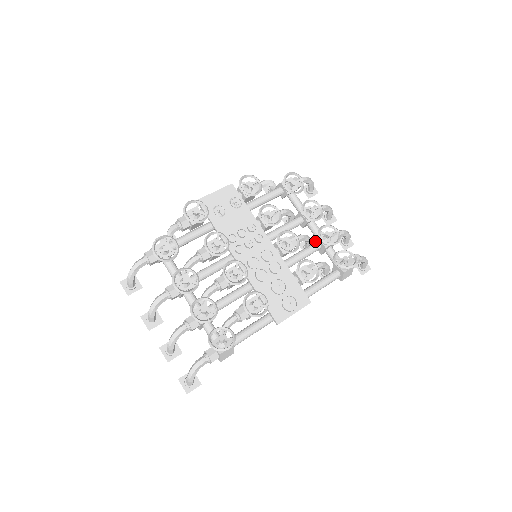
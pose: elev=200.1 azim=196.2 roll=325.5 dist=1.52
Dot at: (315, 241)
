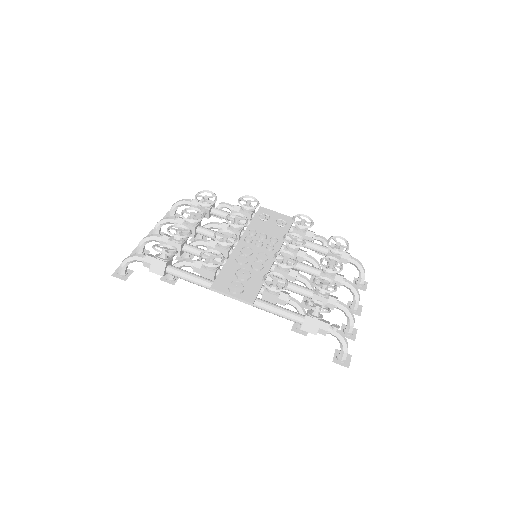
Dot at: occluded
